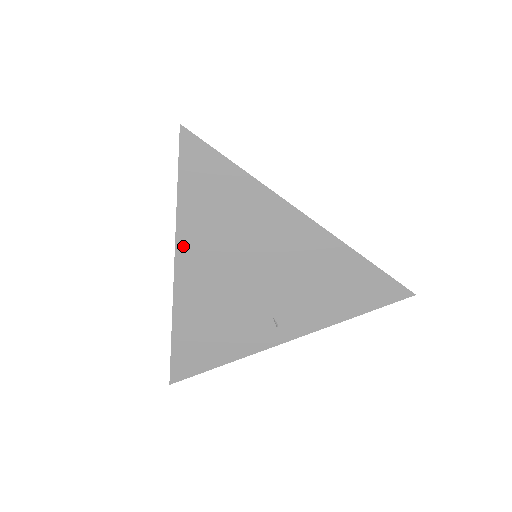
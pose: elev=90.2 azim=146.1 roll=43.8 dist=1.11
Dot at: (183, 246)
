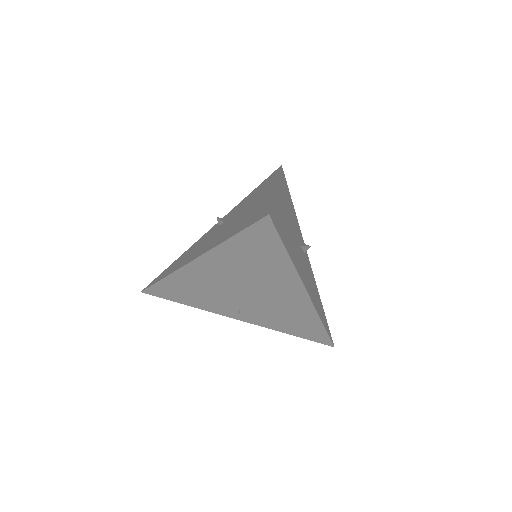
Dot at: (210, 257)
